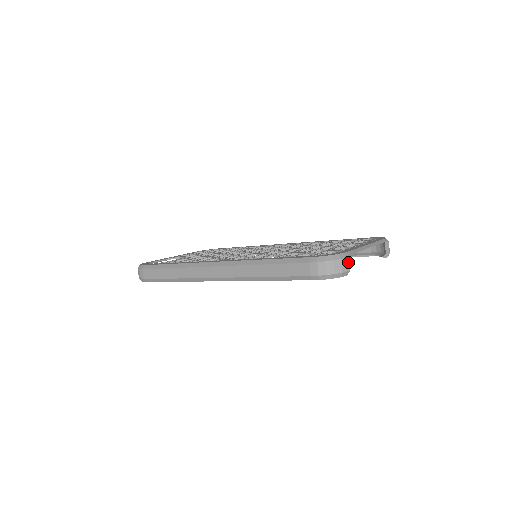
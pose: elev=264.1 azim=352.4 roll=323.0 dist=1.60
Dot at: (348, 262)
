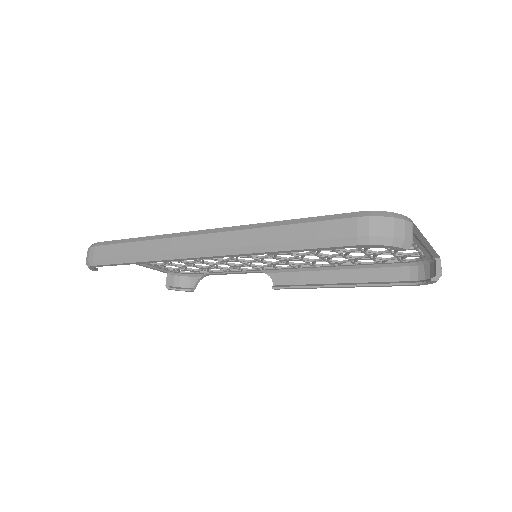
Dot at: (412, 229)
